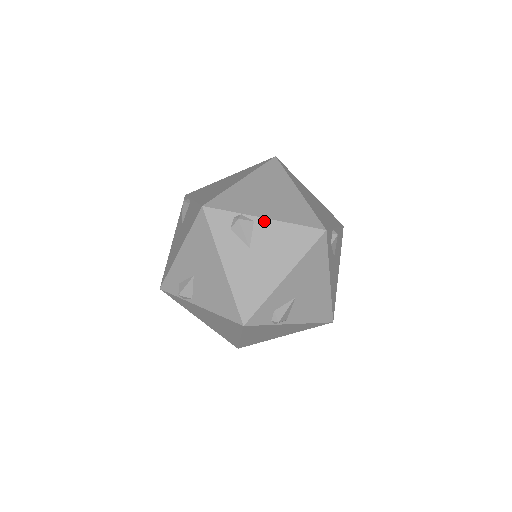
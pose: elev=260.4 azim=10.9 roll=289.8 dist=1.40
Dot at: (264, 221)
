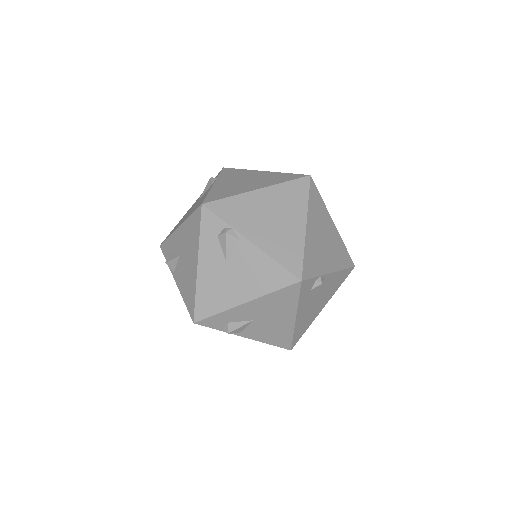
Dot at: (330, 275)
